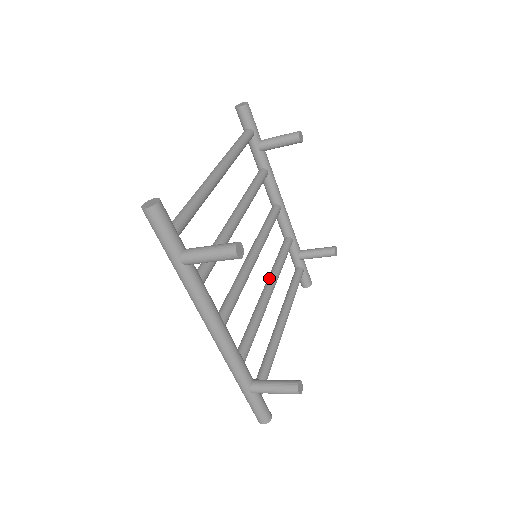
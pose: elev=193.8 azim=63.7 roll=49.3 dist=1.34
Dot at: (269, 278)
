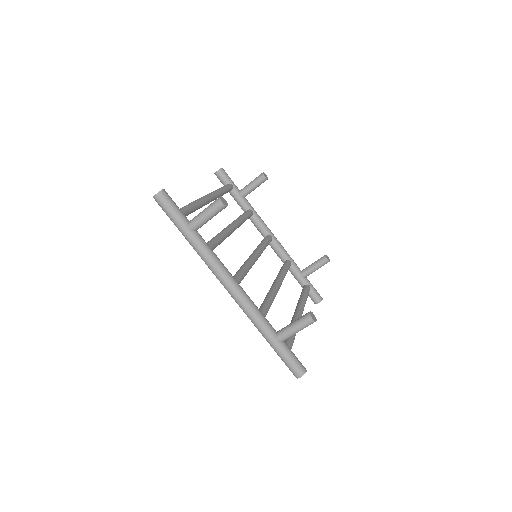
Dot at: (275, 279)
